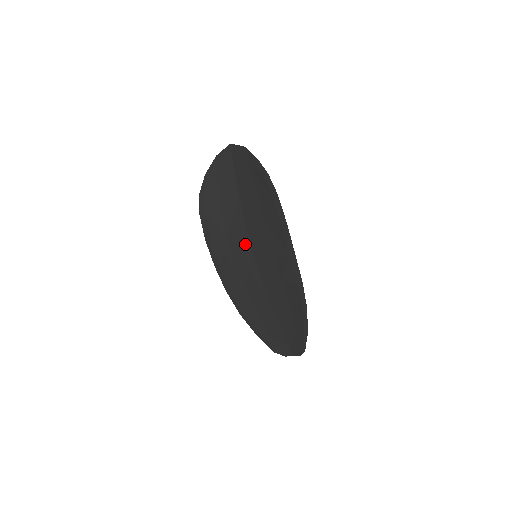
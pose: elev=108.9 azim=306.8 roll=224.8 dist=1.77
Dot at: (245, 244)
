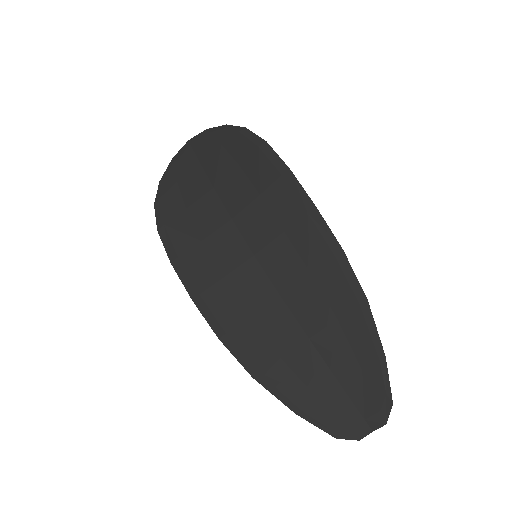
Dot at: (235, 242)
